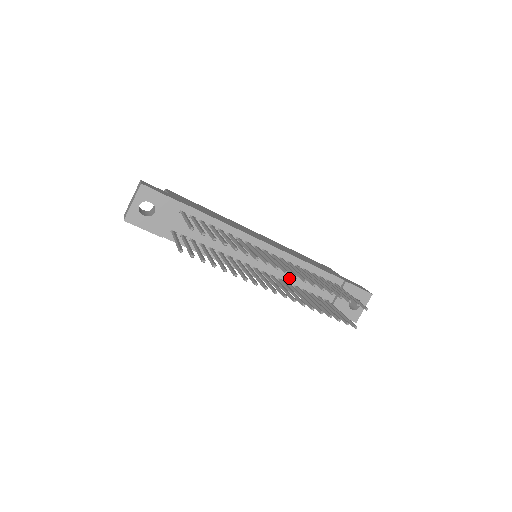
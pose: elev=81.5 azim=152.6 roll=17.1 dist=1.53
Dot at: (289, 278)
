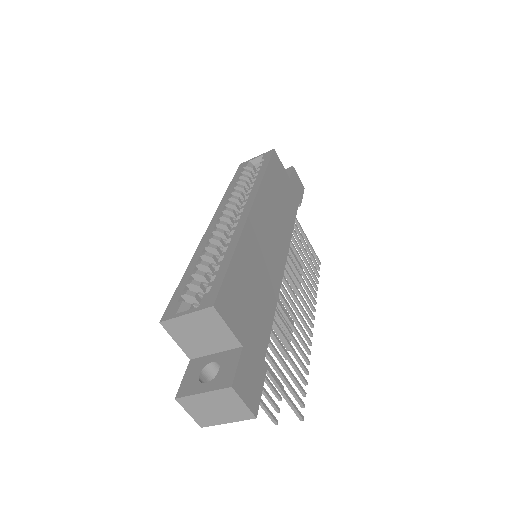
Dot at: occluded
